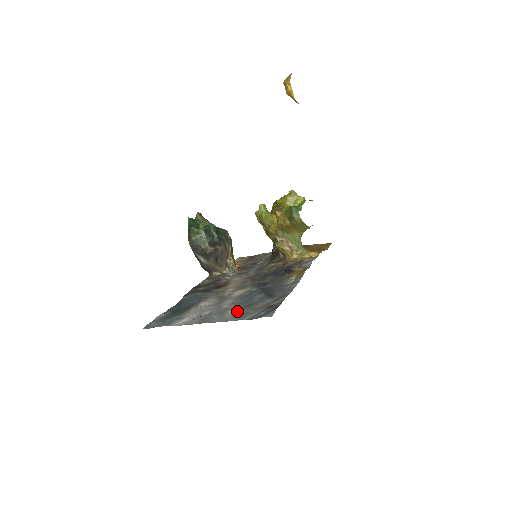
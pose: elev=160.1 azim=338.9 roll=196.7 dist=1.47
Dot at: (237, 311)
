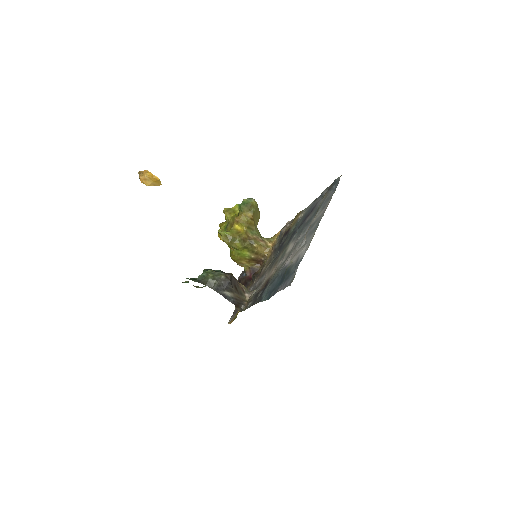
Dot at: (319, 212)
